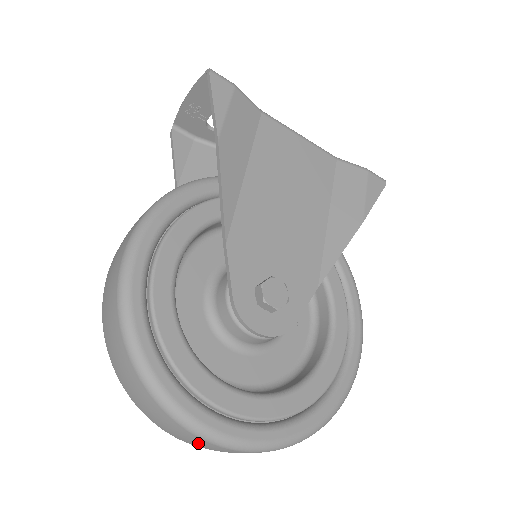
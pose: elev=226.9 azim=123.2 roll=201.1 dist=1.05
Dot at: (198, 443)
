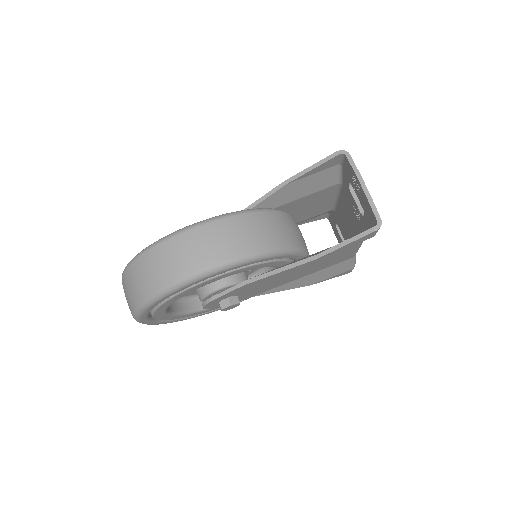
Dot at: occluded
